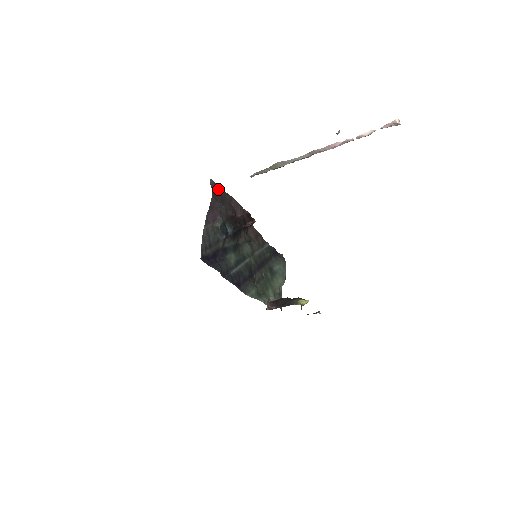
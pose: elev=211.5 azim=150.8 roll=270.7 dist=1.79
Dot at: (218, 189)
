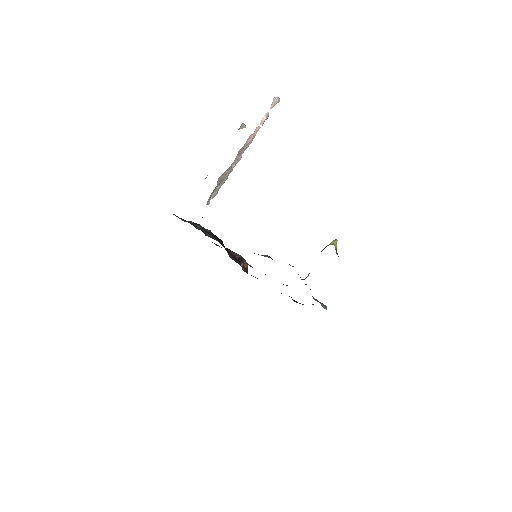
Dot at: occluded
